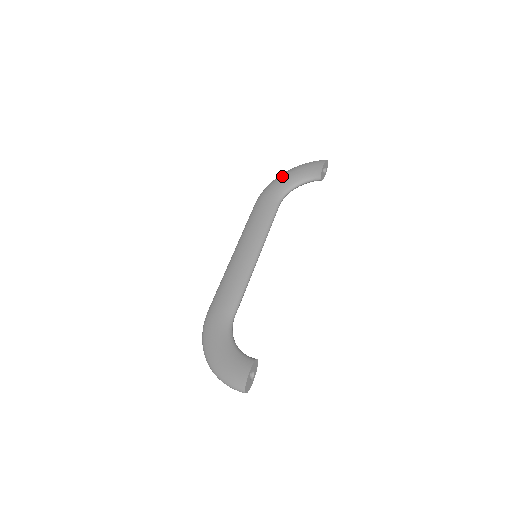
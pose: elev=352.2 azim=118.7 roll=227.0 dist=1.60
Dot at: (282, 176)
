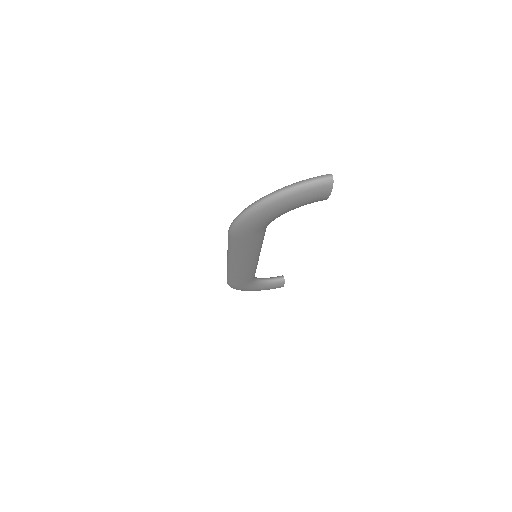
Dot at: (263, 216)
